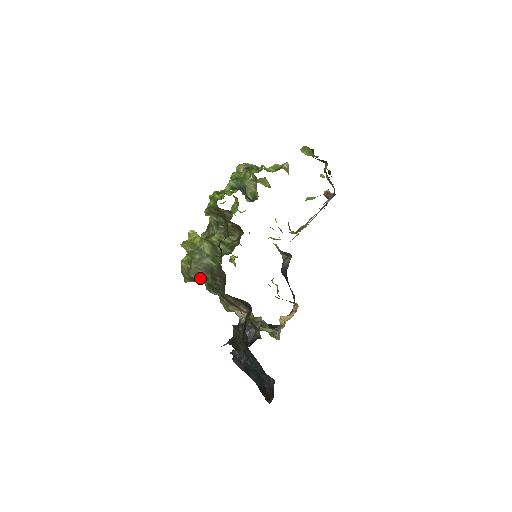
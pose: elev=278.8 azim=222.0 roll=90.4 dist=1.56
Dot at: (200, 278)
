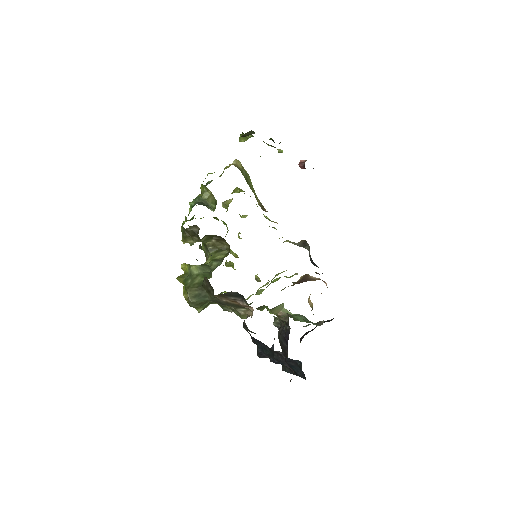
Dot at: (200, 299)
